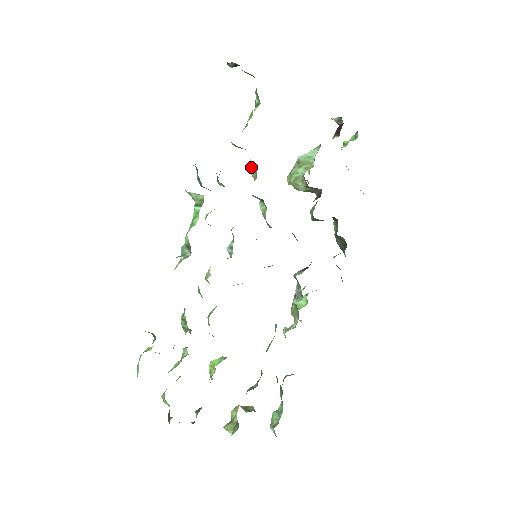
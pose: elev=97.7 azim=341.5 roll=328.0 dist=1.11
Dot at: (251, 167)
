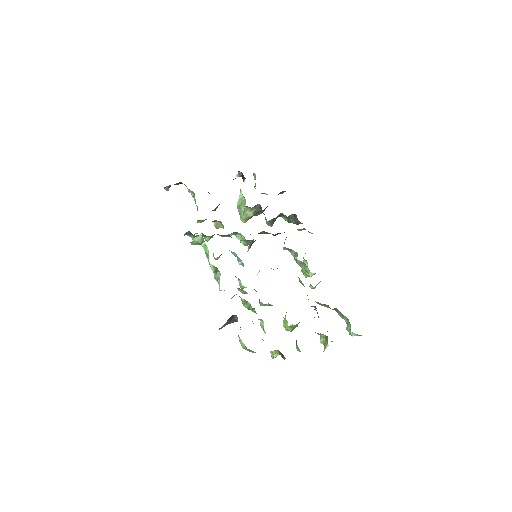
Dot at: (216, 224)
